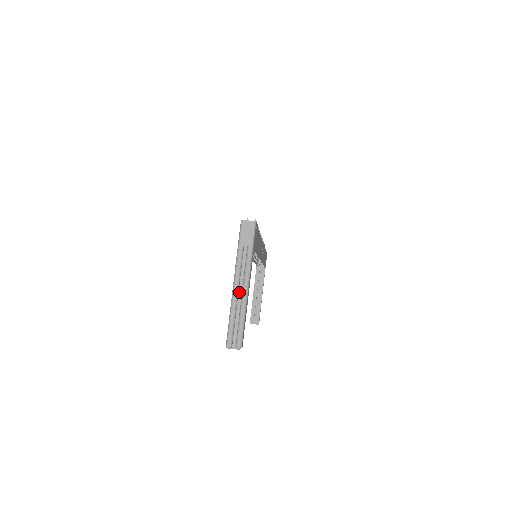
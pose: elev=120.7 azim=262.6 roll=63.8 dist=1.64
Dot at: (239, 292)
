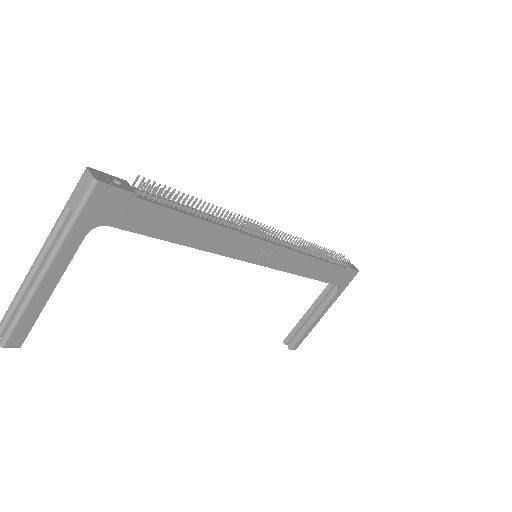
Dot at: (38, 271)
